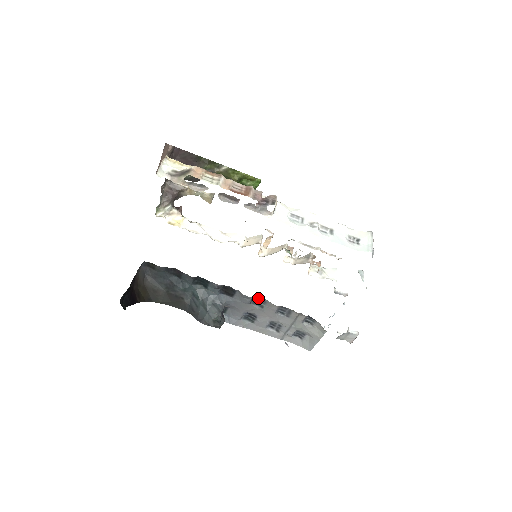
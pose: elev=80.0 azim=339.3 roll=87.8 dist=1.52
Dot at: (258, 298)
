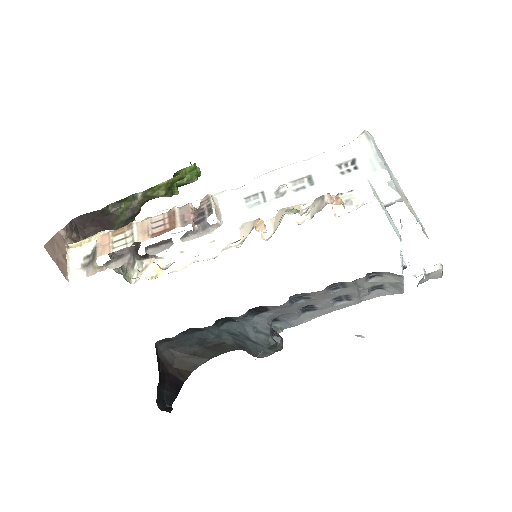
Dot at: (296, 295)
